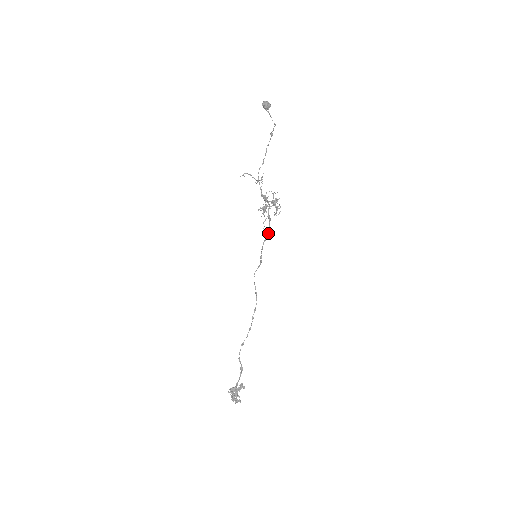
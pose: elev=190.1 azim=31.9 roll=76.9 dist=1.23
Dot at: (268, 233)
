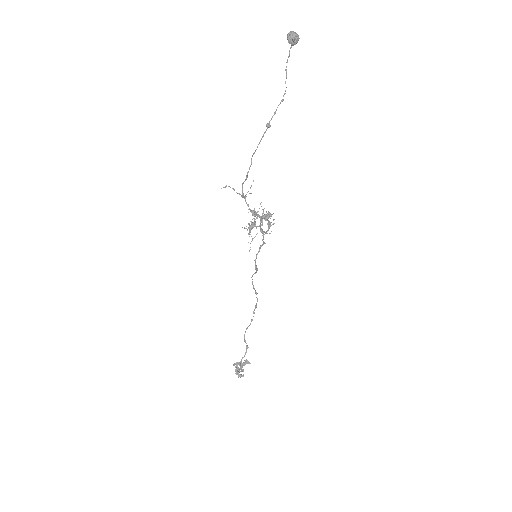
Dot at: (262, 245)
